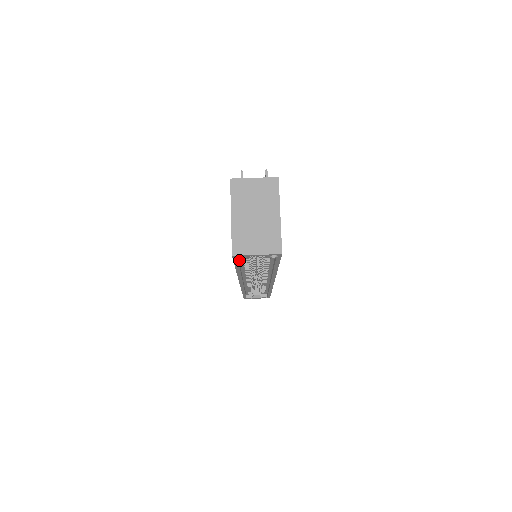
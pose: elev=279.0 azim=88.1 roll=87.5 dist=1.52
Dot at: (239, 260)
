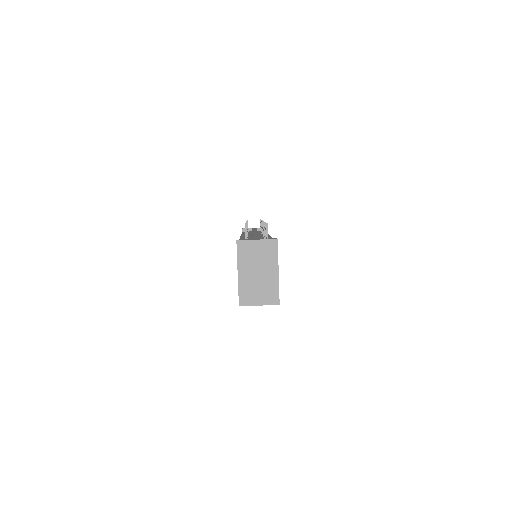
Dot at: occluded
